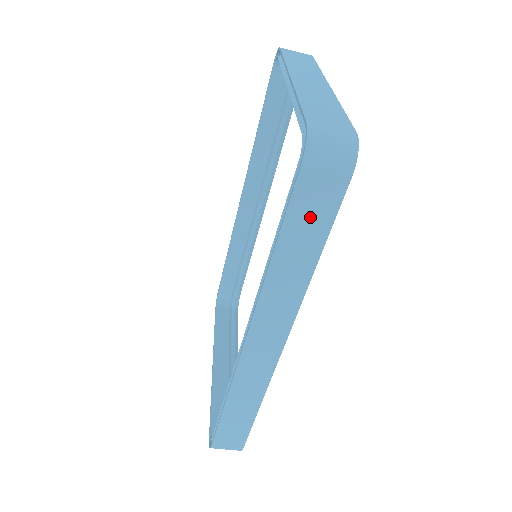
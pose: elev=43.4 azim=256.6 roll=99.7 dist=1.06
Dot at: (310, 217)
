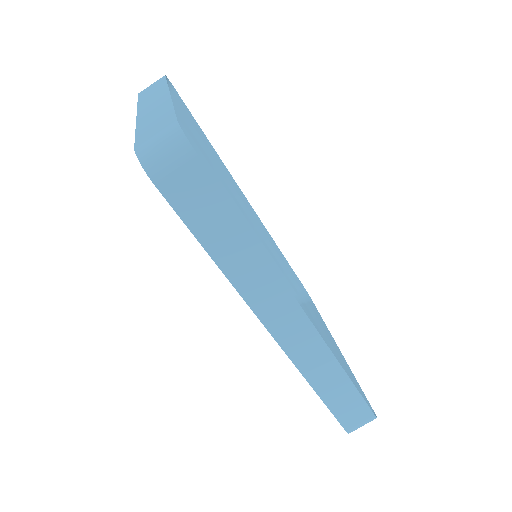
Dot at: (205, 211)
